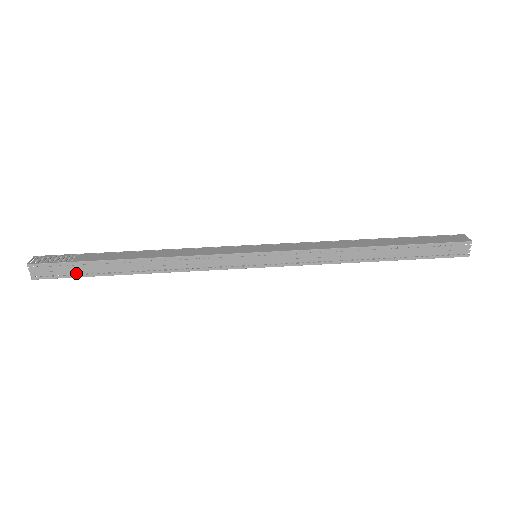
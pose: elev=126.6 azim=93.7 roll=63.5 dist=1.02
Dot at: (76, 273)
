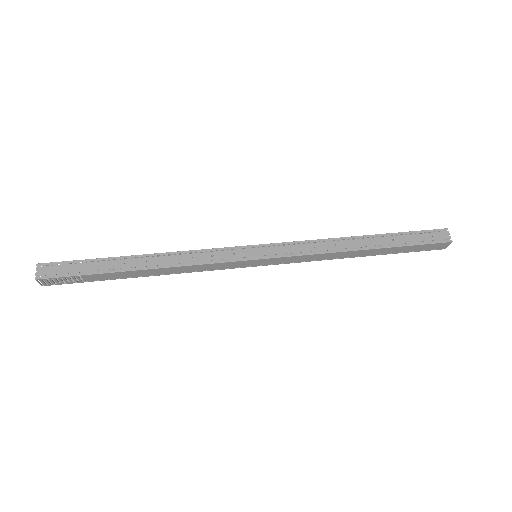
Dot at: (82, 271)
